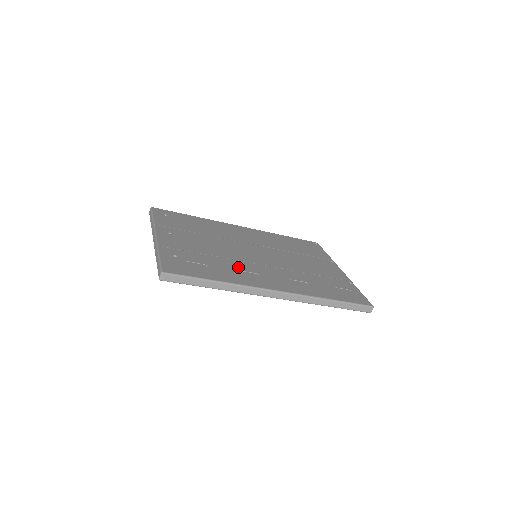
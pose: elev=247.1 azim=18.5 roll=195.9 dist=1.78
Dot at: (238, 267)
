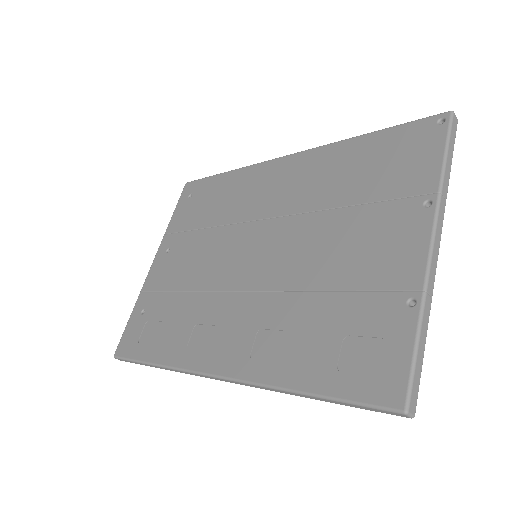
Dot at: (198, 314)
